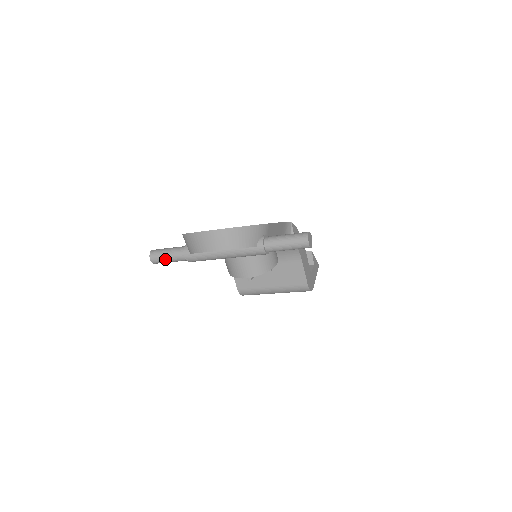
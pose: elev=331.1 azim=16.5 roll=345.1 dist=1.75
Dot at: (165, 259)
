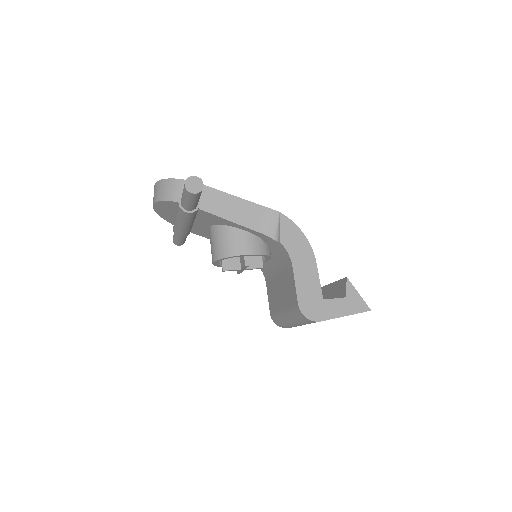
Dot at: occluded
